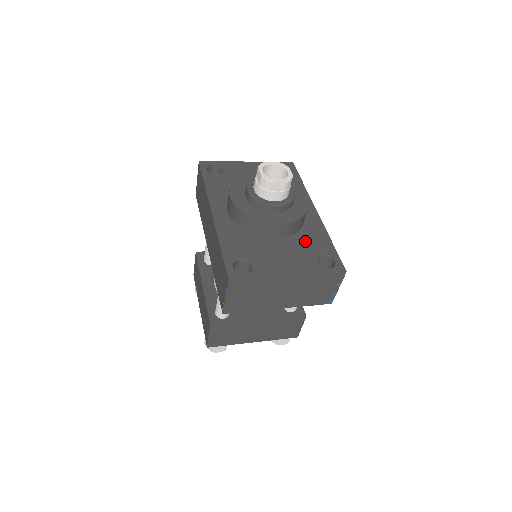
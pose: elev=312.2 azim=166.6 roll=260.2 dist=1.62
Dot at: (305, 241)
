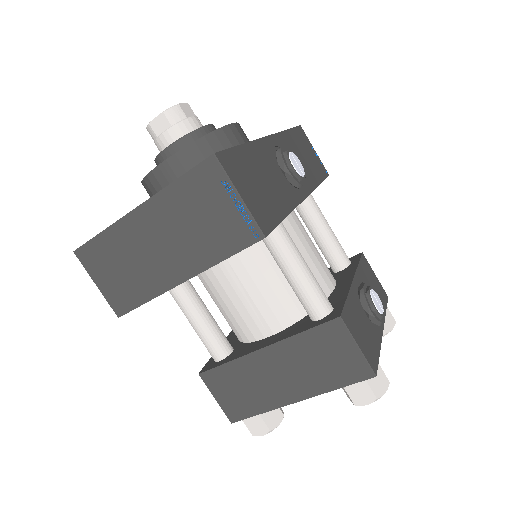
Dot at: occluded
